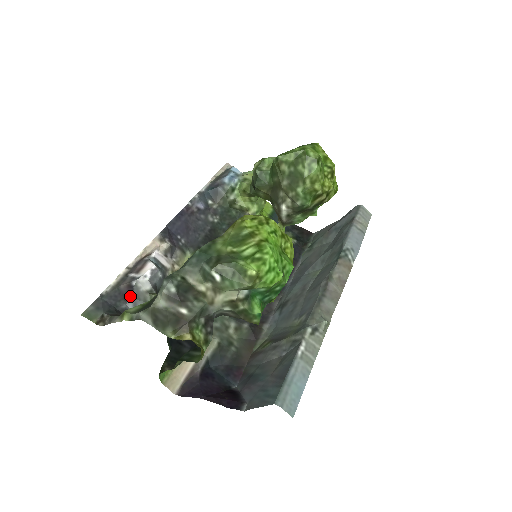
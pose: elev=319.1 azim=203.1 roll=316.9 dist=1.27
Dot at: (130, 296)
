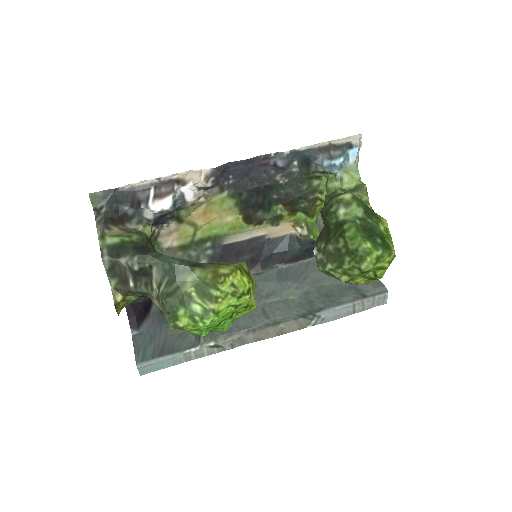
Dot at: (135, 207)
